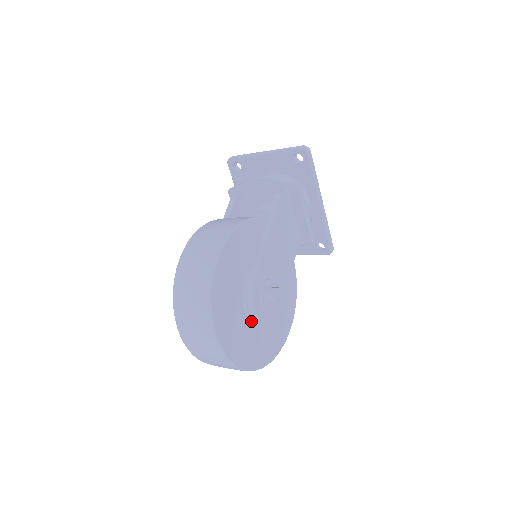
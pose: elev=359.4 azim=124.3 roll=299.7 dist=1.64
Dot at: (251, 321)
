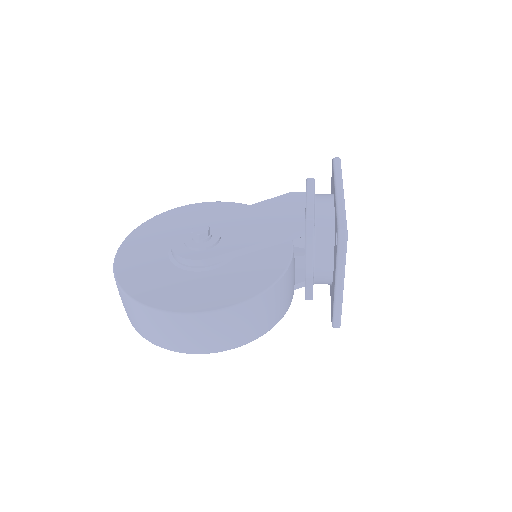
Dot at: (170, 259)
